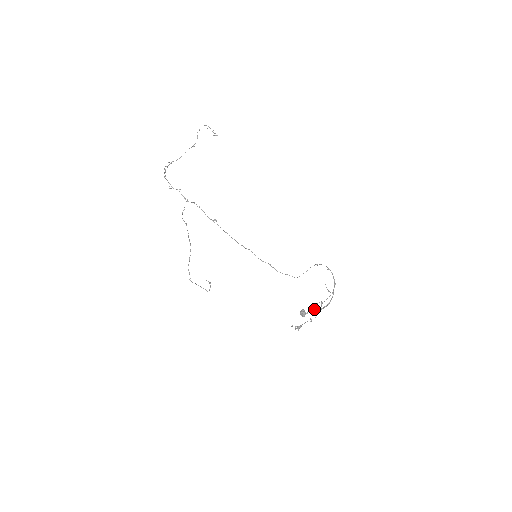
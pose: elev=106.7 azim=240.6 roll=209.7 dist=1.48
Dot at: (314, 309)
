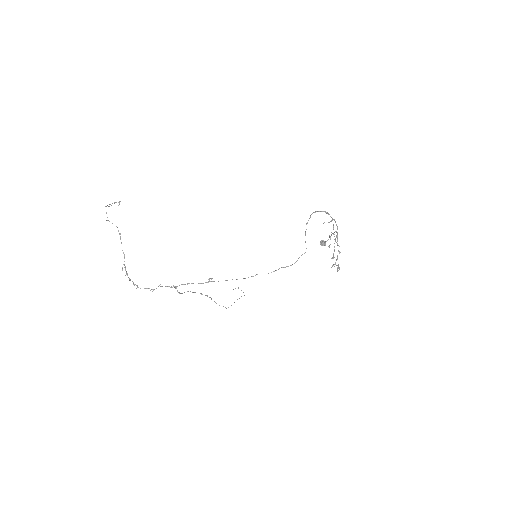
Dot at: occluded
